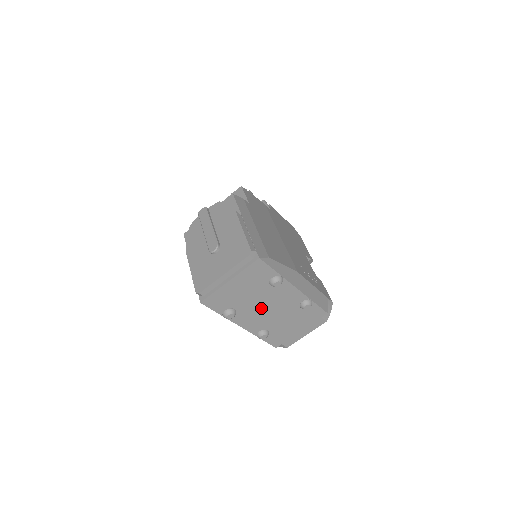
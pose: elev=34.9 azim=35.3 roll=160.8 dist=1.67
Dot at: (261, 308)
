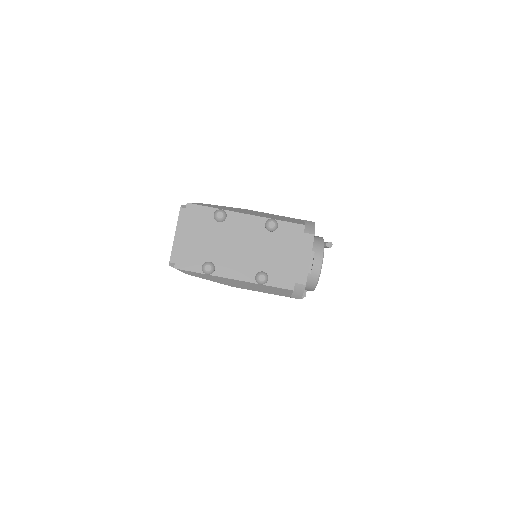
Dot at: (233, 250)
